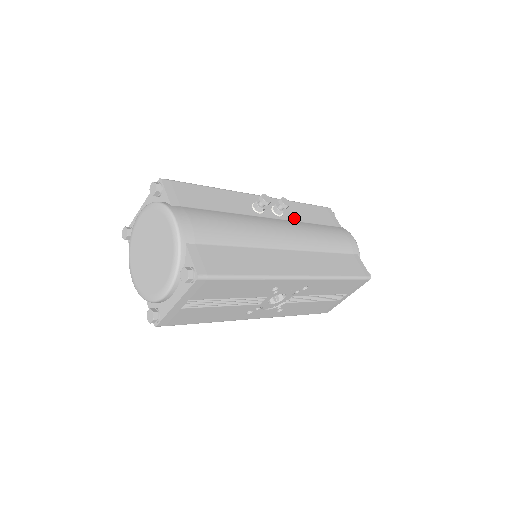
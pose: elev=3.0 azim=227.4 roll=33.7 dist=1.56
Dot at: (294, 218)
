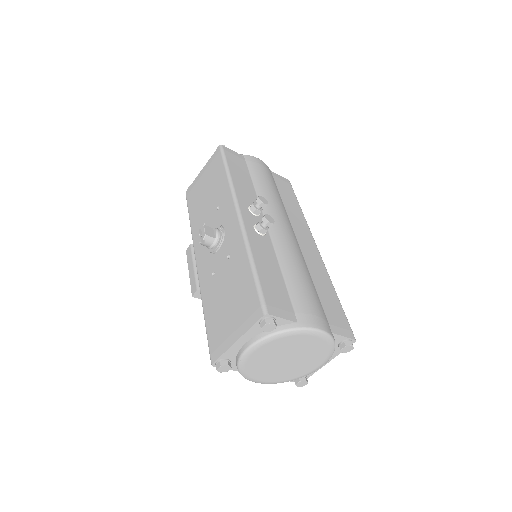
Dot at: (255, 199)
